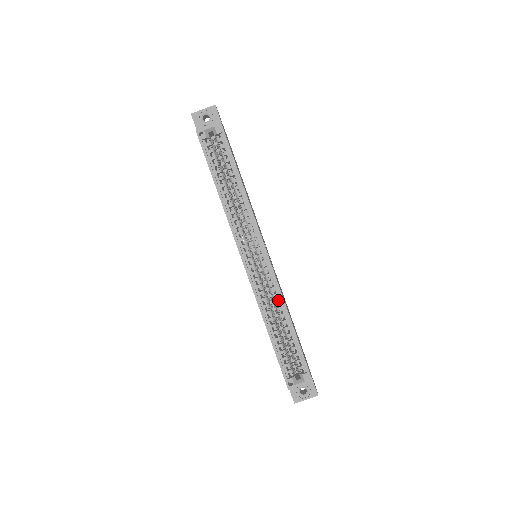
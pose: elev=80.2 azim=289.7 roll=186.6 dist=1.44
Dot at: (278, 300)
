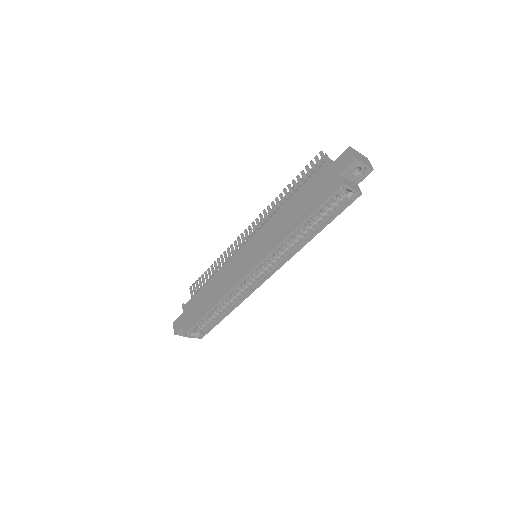
Dot at: (239, 298)
